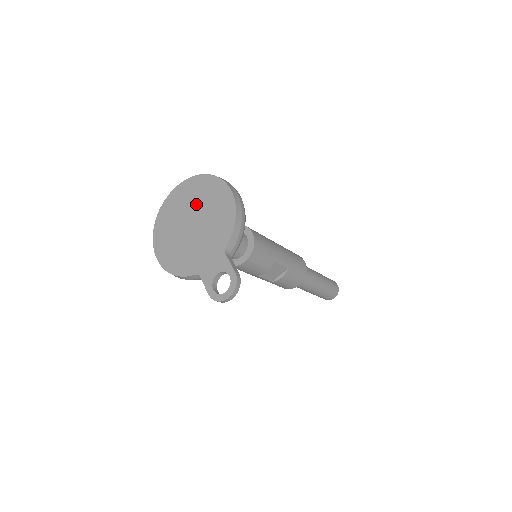
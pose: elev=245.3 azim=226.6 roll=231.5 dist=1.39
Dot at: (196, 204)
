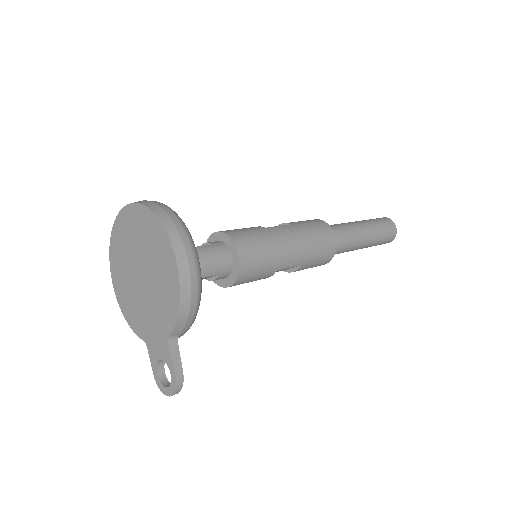
Dot at: (144, 250)
